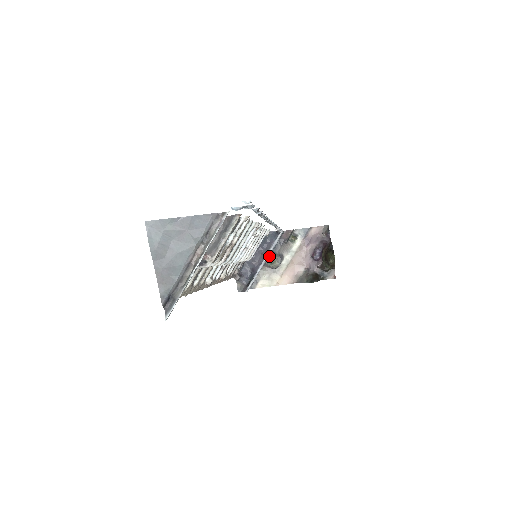
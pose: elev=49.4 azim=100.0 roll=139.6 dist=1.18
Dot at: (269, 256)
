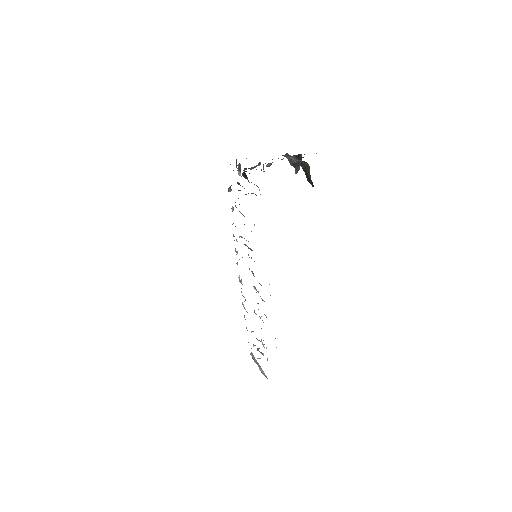
Dot at: occluded
